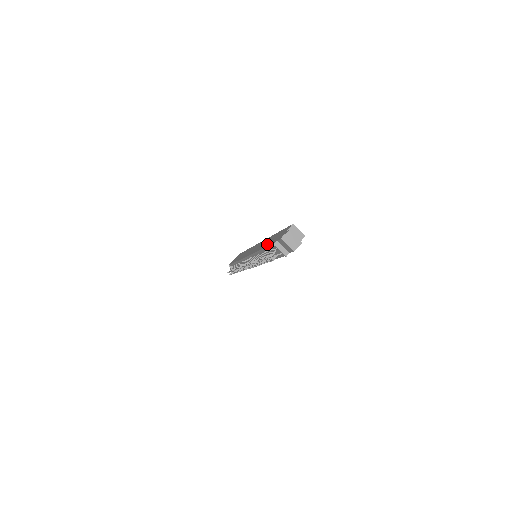
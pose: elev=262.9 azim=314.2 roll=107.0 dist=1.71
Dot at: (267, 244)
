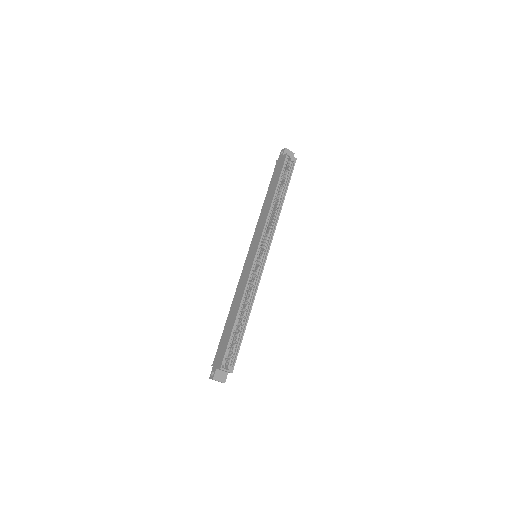
Dot at: (225, 328)
